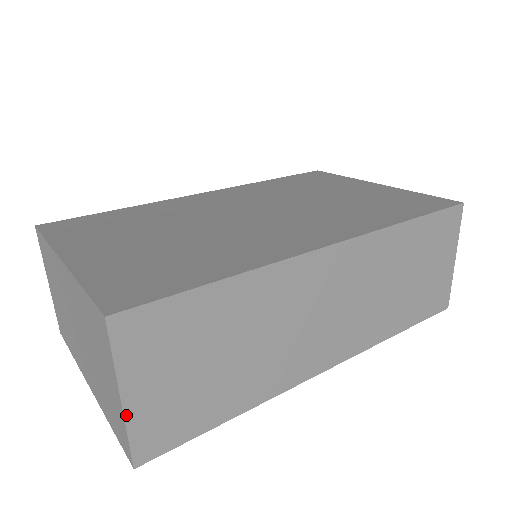
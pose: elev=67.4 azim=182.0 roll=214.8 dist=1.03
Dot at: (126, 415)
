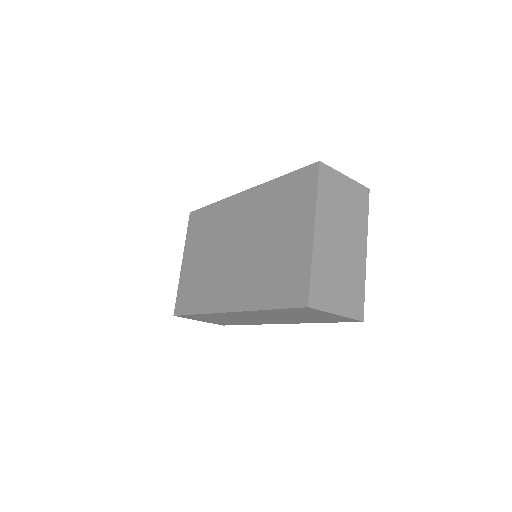
Dot at: occluded
